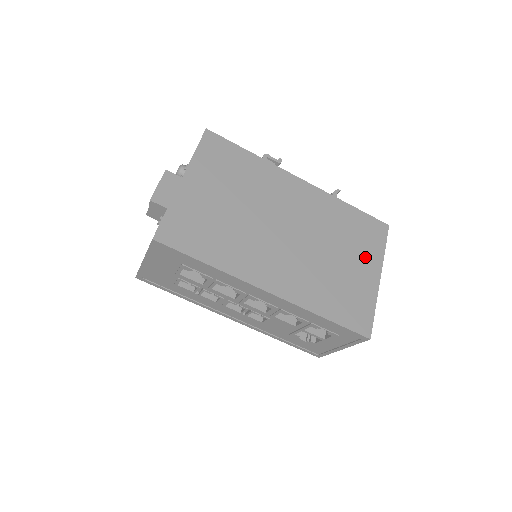
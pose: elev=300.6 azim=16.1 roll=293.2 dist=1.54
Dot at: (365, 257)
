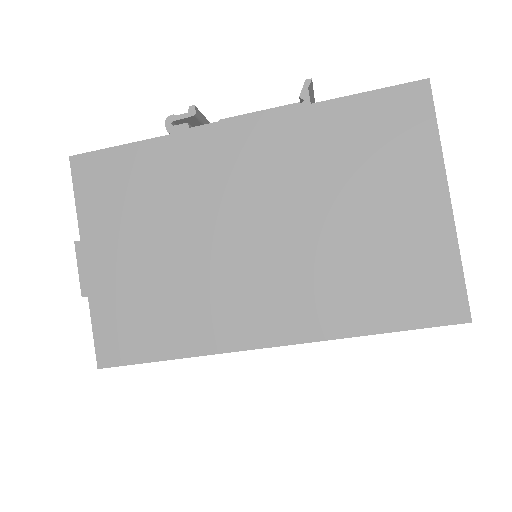
Dot at: (405, 179)
